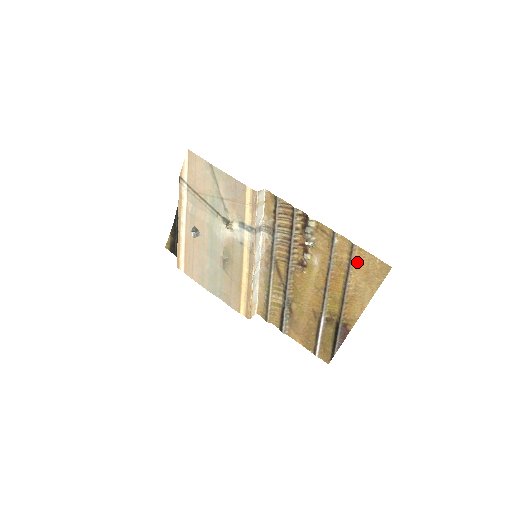
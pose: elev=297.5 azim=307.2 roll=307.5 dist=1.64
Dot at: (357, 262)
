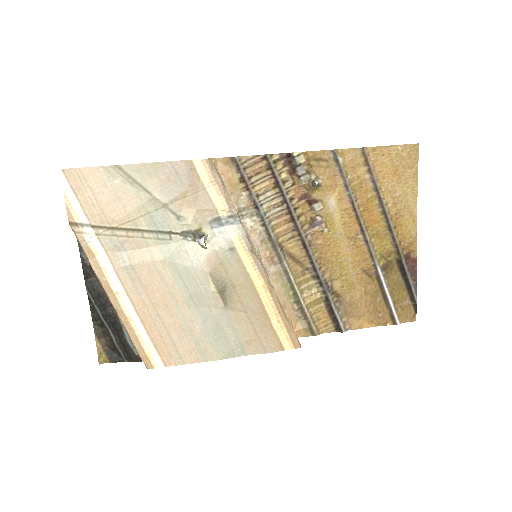
Dot at: (379, 168)
